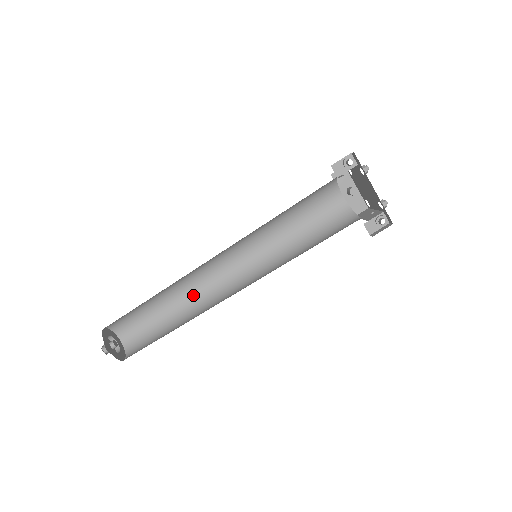
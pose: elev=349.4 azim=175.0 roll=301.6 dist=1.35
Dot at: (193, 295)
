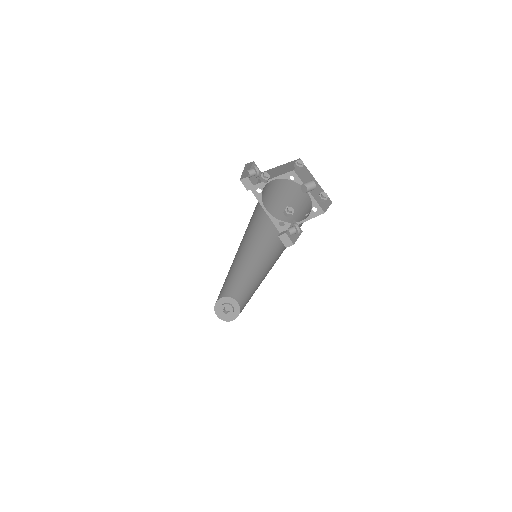
Dot at: (256, 280)
